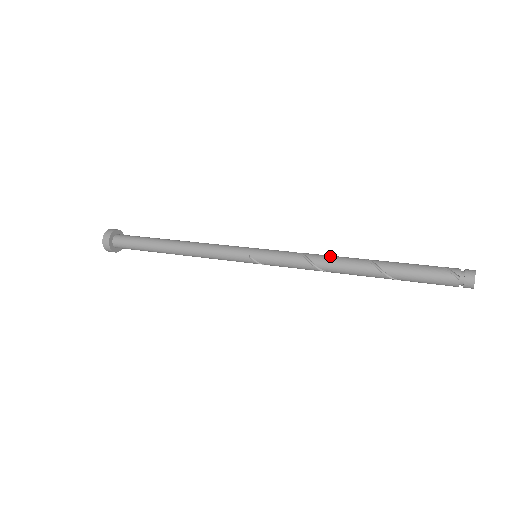
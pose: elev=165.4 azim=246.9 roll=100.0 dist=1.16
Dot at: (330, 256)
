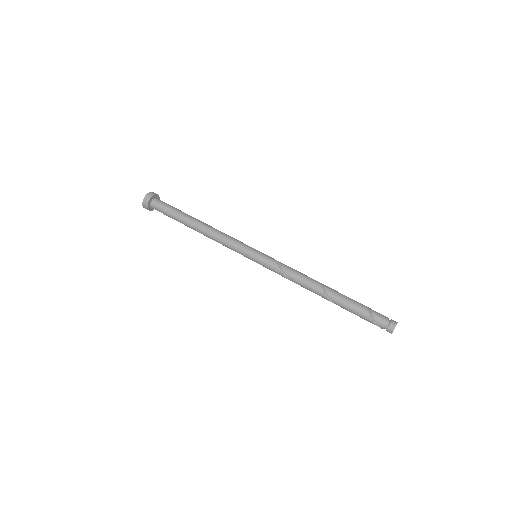
Dot at: (303, 285)
